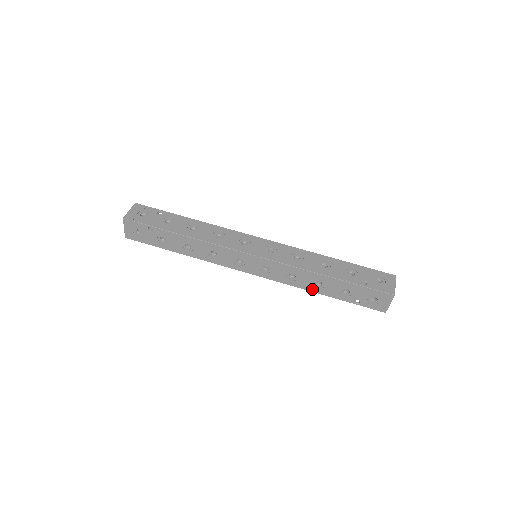
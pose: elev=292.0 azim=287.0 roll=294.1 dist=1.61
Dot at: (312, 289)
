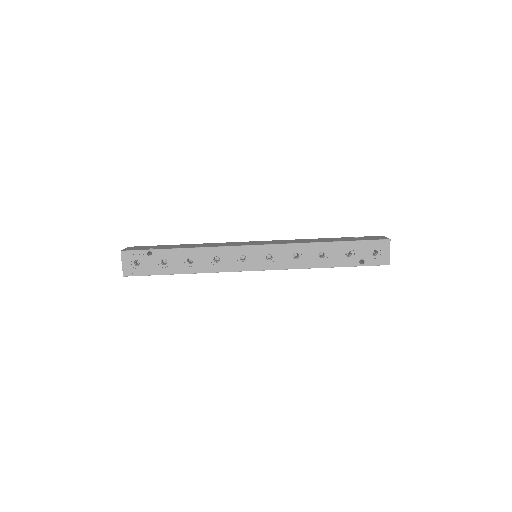
Dot at: occluded
